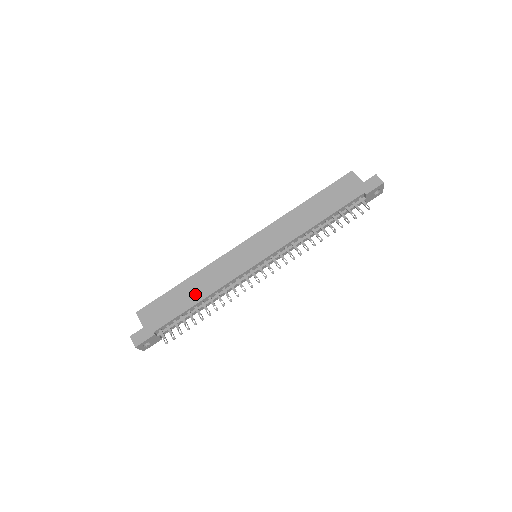
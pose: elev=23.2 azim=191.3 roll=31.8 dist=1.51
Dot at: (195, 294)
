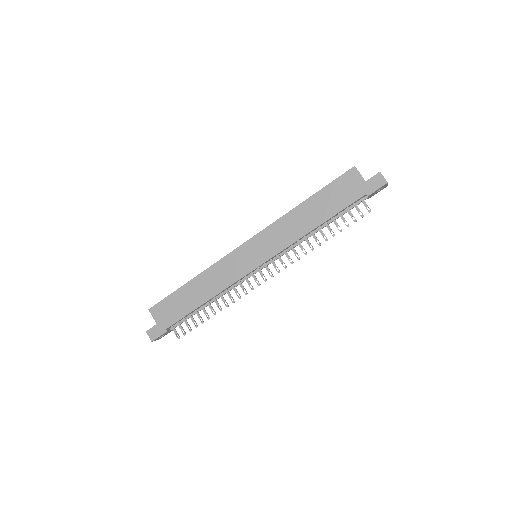
Dot at: (200, 295)
